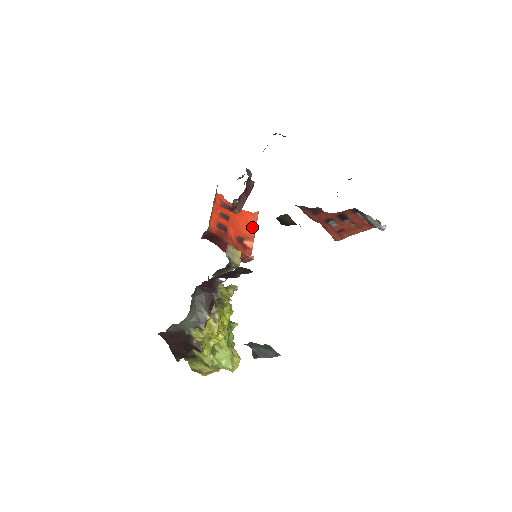
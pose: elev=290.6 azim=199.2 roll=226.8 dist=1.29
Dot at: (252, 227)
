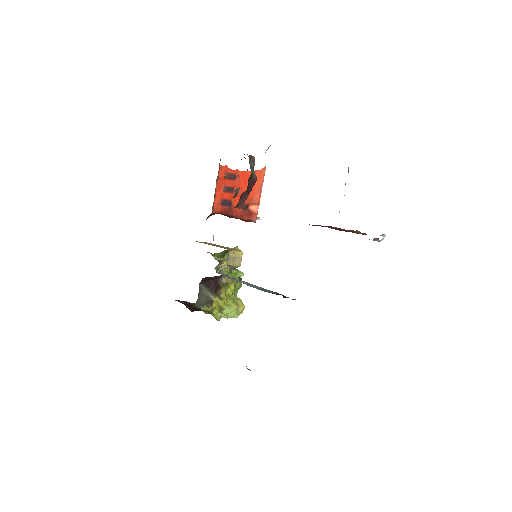
Dot at: (258, 188)
